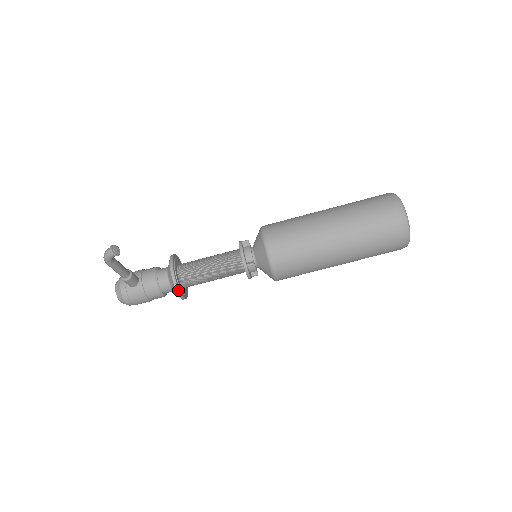
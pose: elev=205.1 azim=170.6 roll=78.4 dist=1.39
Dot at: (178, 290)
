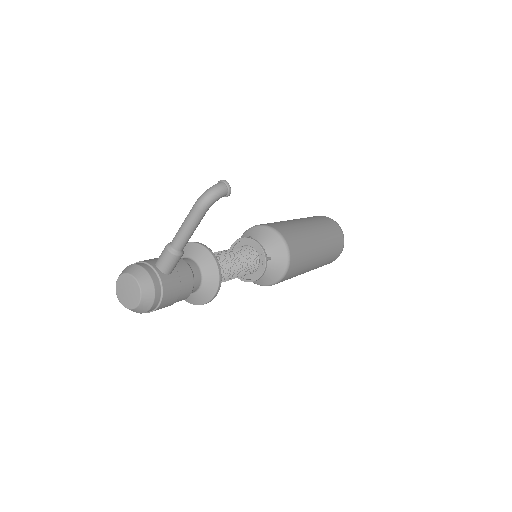
Dot at: occluded
